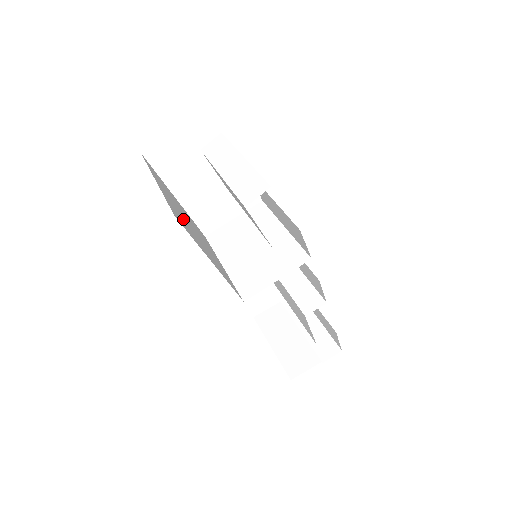
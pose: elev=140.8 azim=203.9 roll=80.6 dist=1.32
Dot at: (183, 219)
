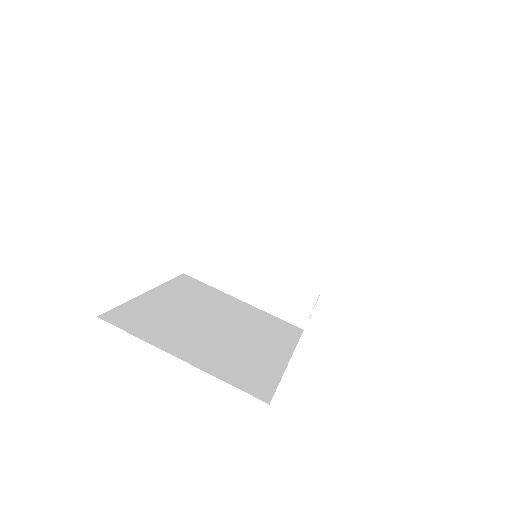
Dot at: (228, 352)
